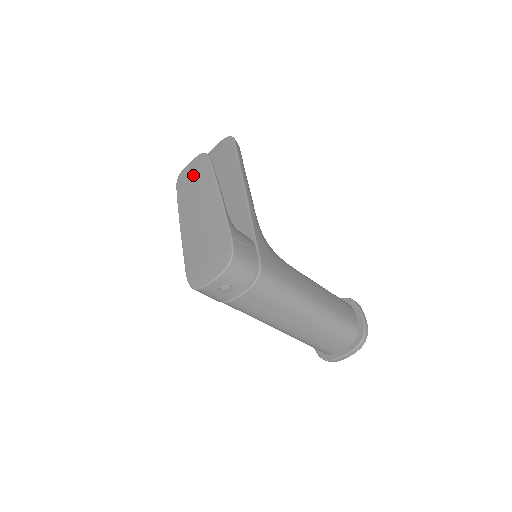
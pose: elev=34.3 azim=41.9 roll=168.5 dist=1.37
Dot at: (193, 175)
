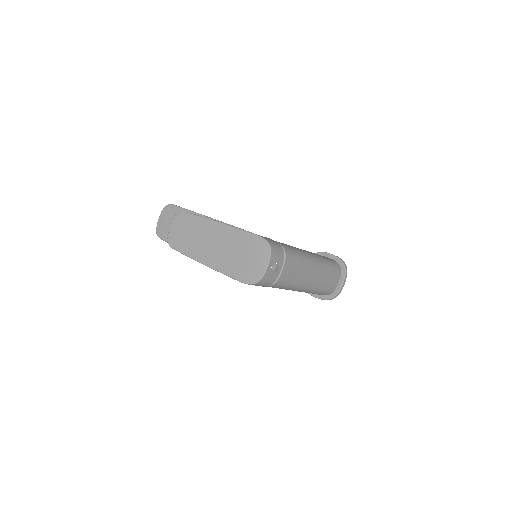
Dot at: (183, 231)
